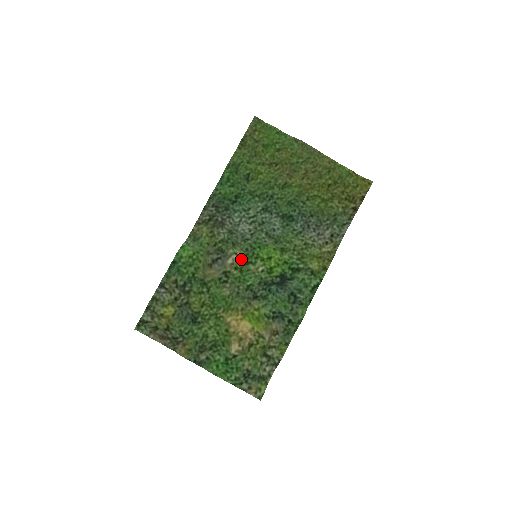
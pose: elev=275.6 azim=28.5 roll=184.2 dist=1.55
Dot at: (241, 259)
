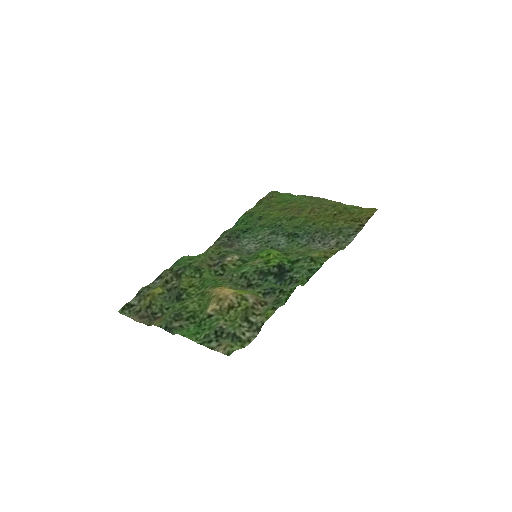
Dot at: (241, 258)
